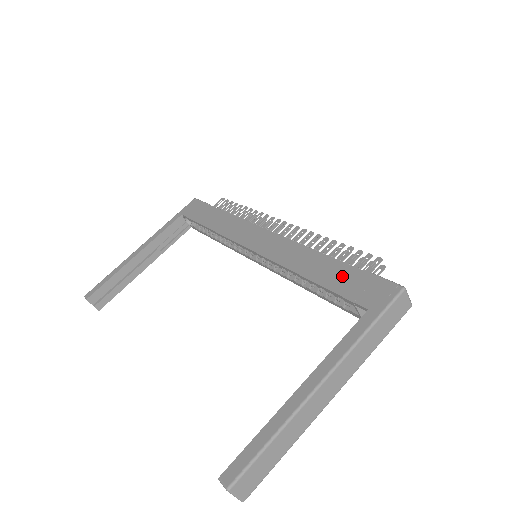
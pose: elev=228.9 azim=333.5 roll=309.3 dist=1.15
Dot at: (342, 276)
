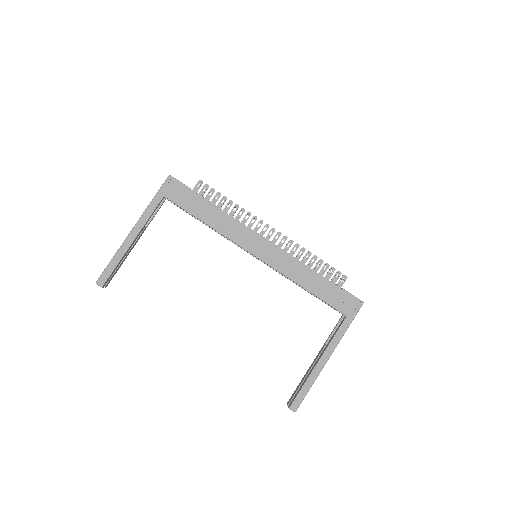
Dot at: (329, 291)
